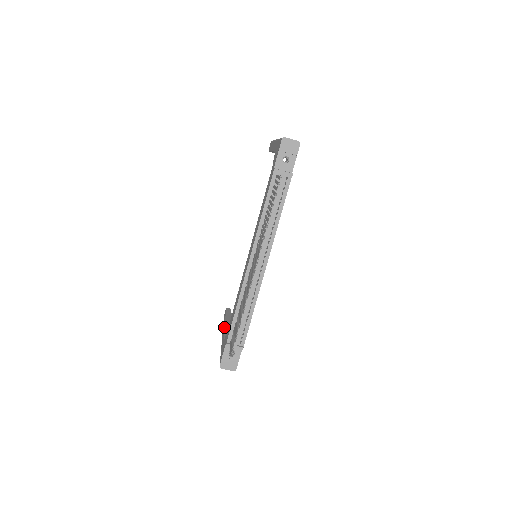
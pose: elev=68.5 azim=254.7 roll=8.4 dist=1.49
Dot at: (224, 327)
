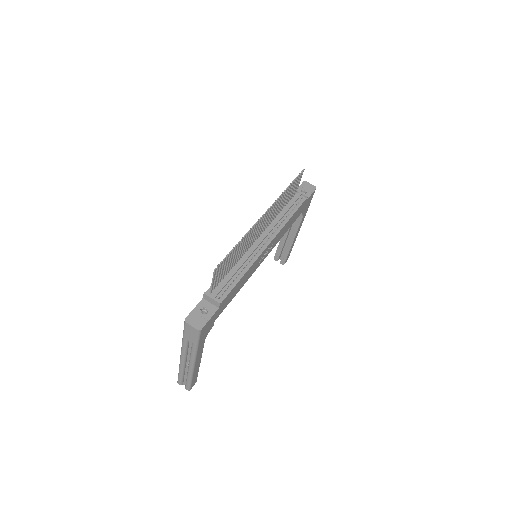
Dot at: occluded
